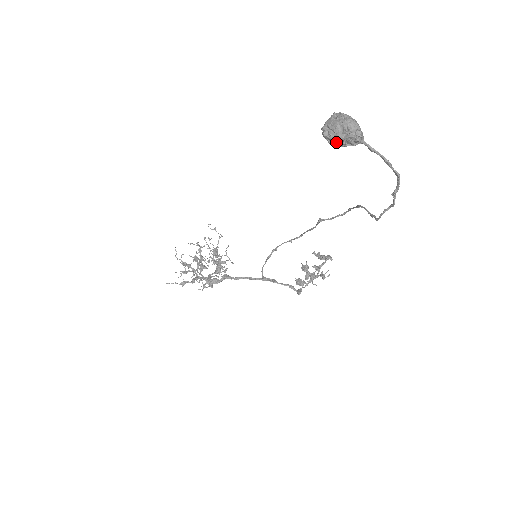
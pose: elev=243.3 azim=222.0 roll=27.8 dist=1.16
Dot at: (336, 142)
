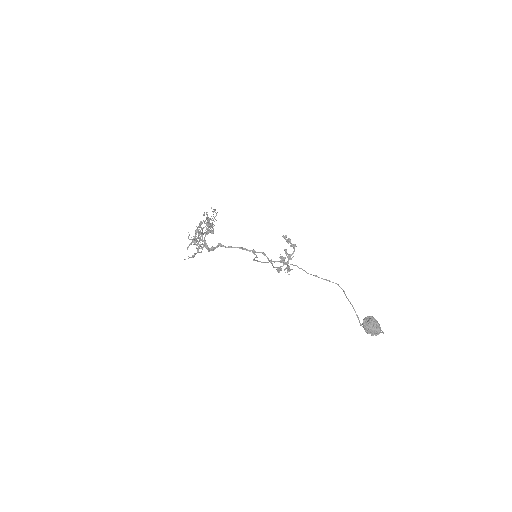
Dot at: (369, 333)
